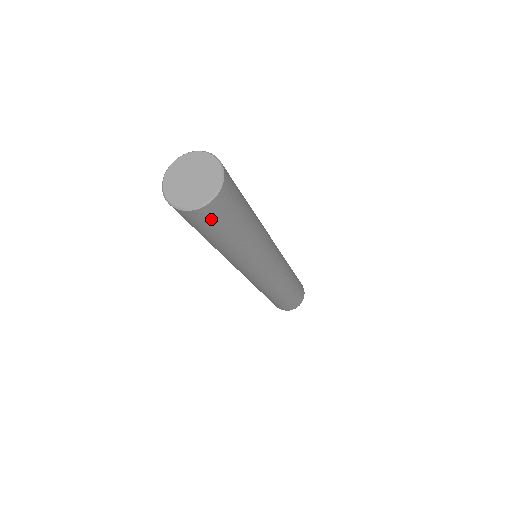
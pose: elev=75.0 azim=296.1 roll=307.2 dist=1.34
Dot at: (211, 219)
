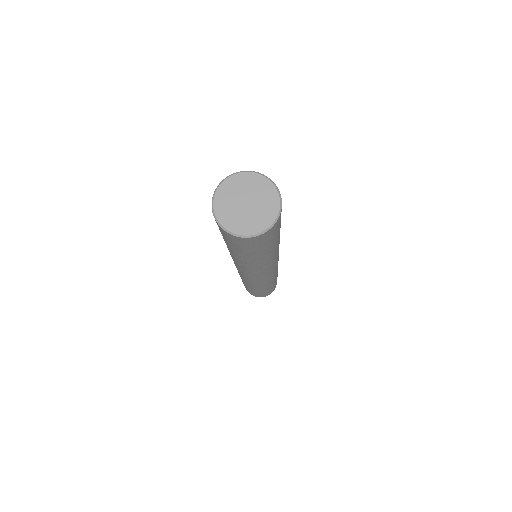
Dot at: (256, 243)
